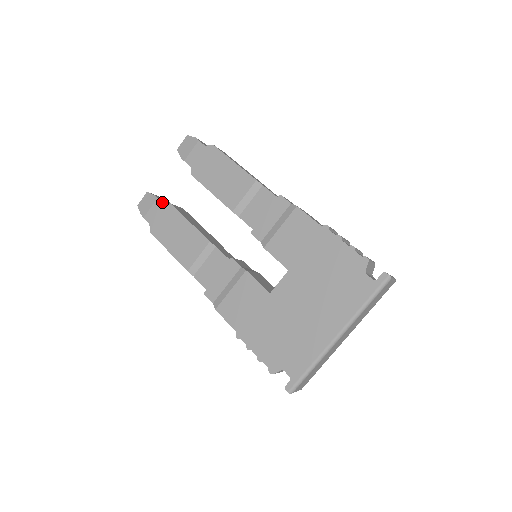
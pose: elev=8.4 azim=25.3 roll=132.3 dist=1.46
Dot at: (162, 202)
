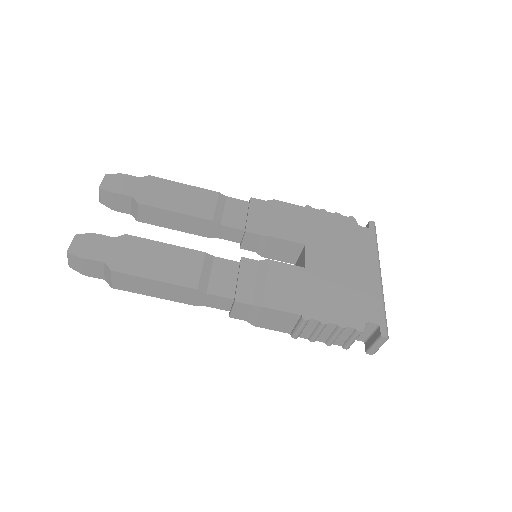
Dot at: (109, 238)
